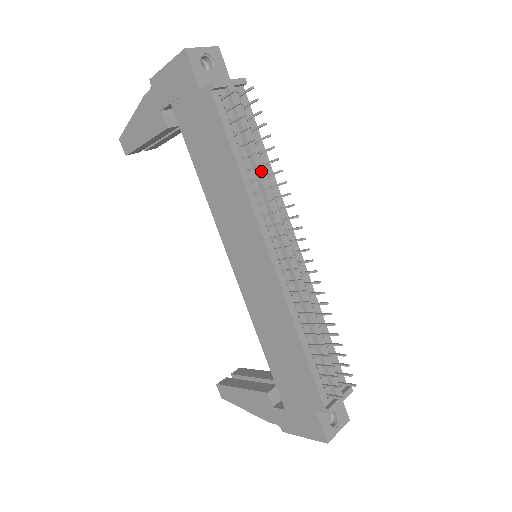
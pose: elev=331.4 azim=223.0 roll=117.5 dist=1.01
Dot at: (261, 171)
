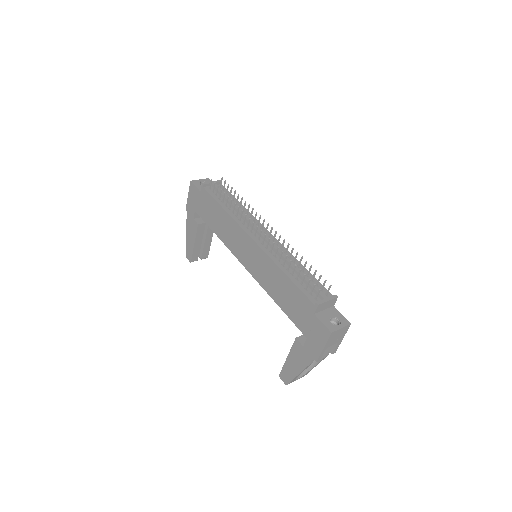
Dot at: (237, 207)
